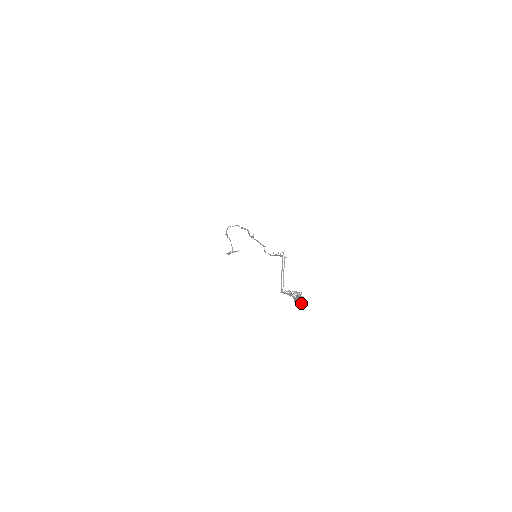
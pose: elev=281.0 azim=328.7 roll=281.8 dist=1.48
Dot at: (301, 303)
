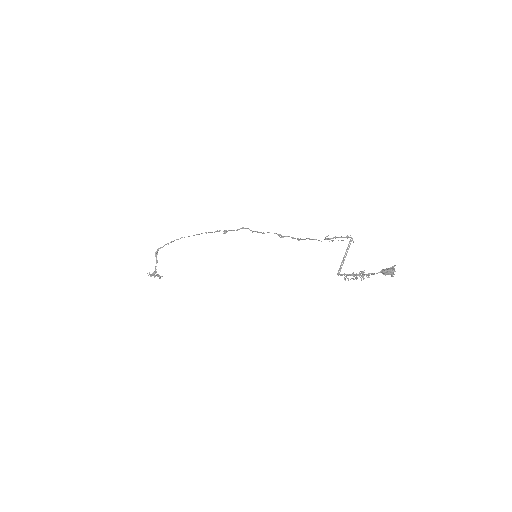
Dot at: occluded
